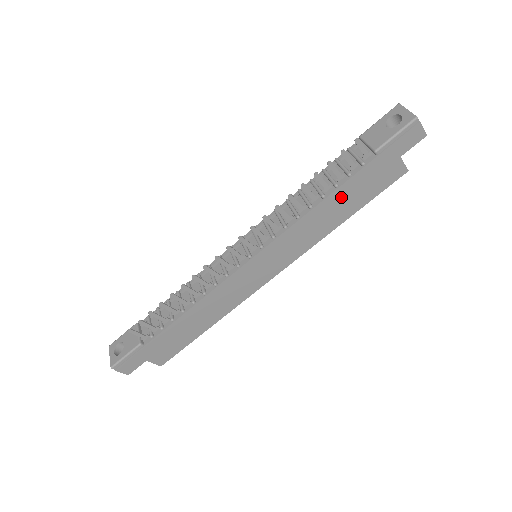
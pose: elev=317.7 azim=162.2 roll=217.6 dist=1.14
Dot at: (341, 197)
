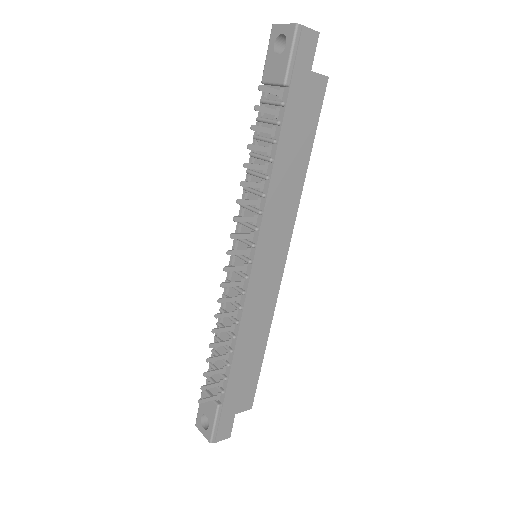
Dot at: (287, 148)
